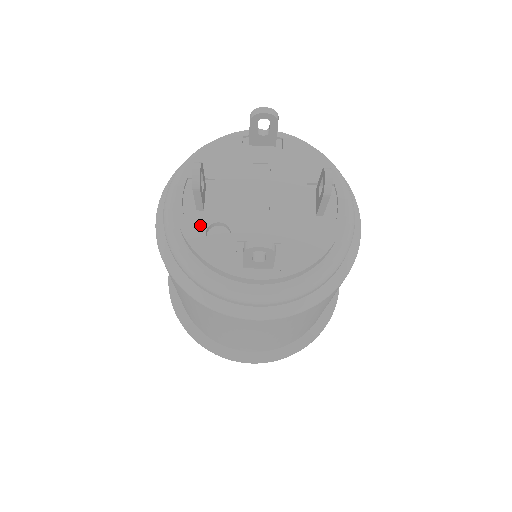
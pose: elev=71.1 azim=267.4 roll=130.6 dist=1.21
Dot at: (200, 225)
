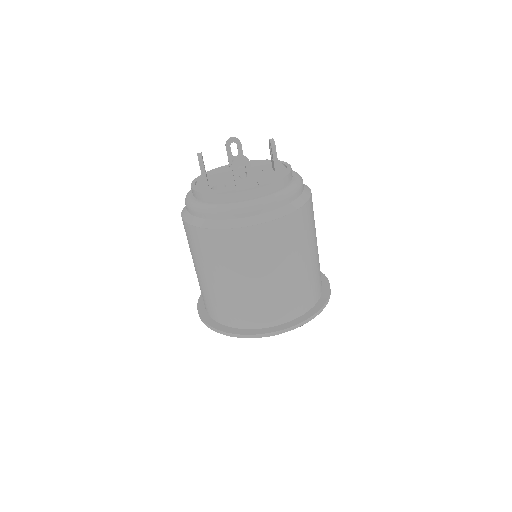
Dot at: (207, 188)
